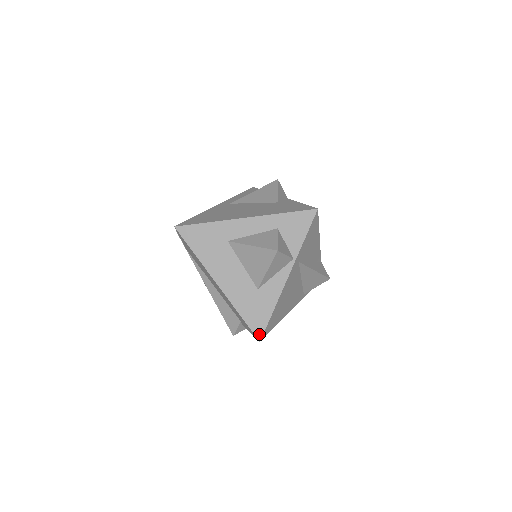
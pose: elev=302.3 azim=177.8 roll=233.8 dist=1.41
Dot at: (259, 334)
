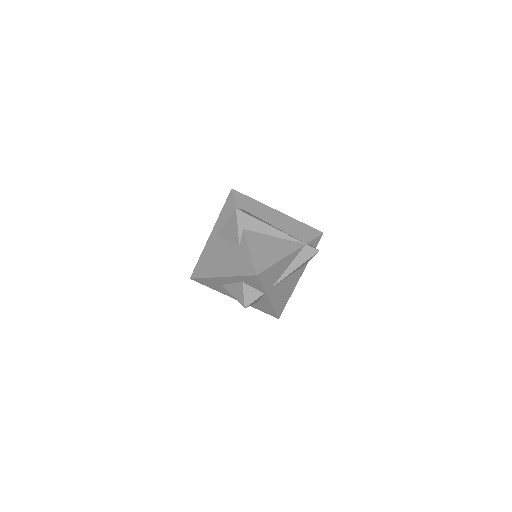
Dot at: (275, 317)
